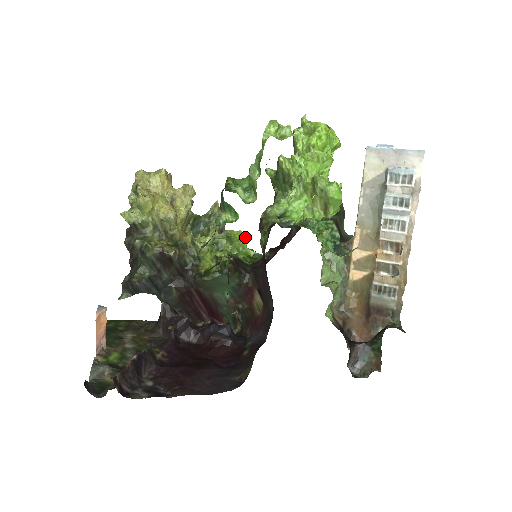
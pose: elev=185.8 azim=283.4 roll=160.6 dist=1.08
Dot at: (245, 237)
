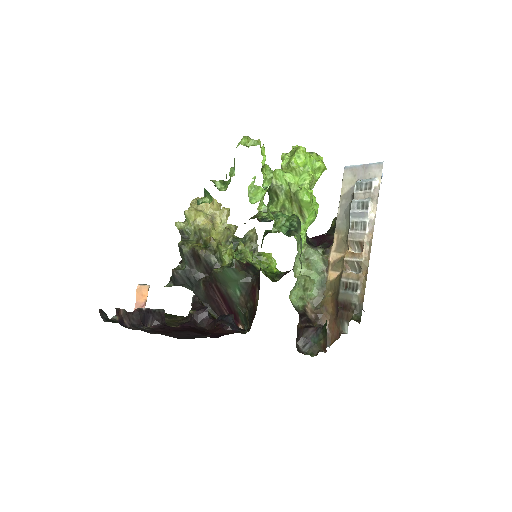
Dot at: (274, 259)
